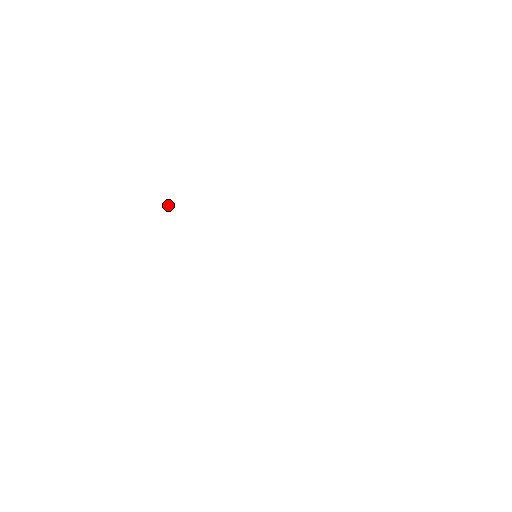
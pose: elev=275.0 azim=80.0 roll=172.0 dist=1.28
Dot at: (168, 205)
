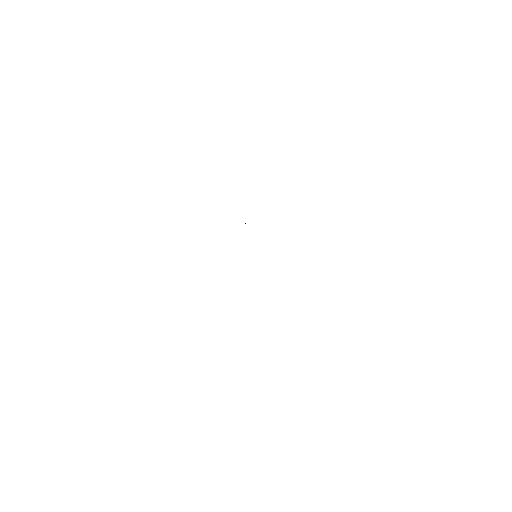
Dot at: occluded
